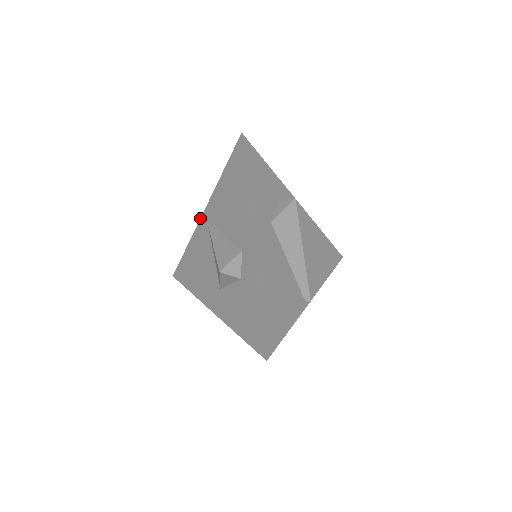
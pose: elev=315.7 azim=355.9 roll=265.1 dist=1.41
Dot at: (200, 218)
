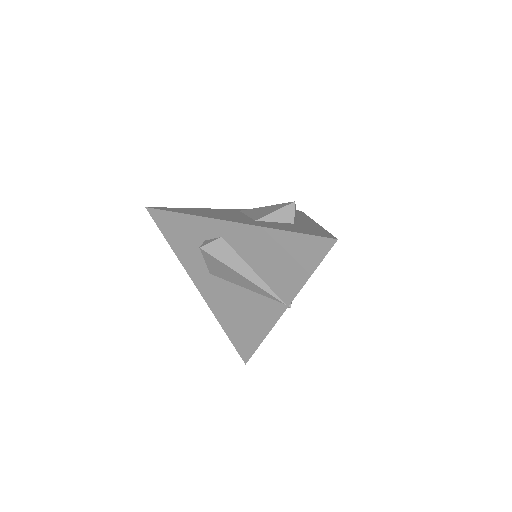
Dot at: occluded
